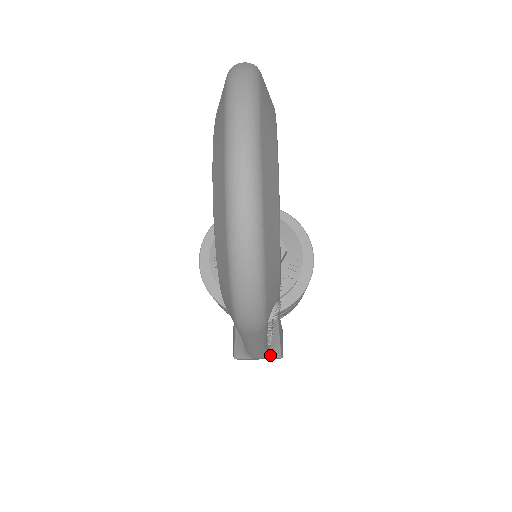
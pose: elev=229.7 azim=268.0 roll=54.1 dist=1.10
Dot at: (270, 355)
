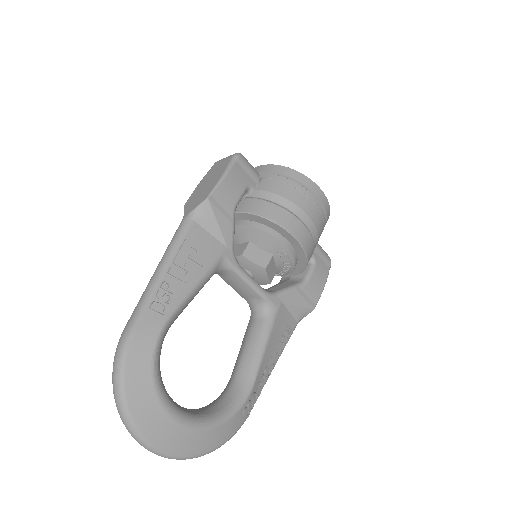
Dot at: (303, 317)
